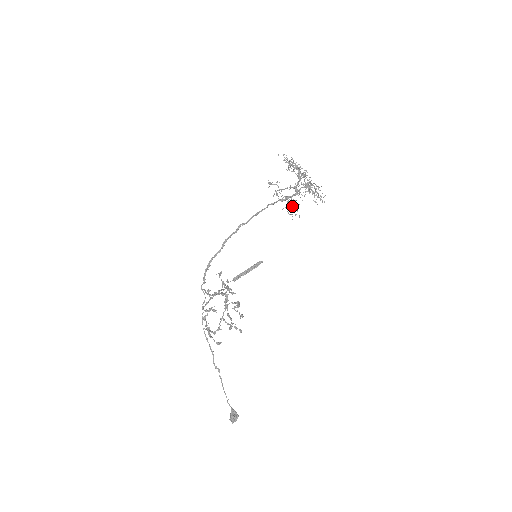
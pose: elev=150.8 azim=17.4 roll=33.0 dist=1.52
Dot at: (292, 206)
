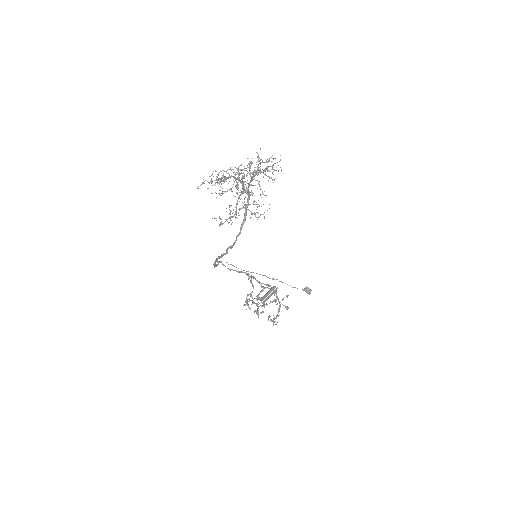
Dot at: occluded
